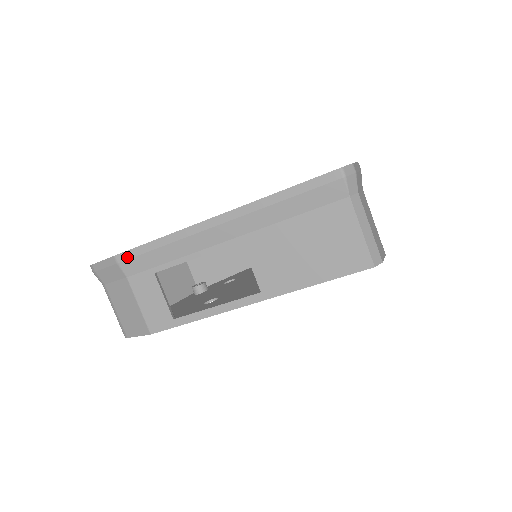
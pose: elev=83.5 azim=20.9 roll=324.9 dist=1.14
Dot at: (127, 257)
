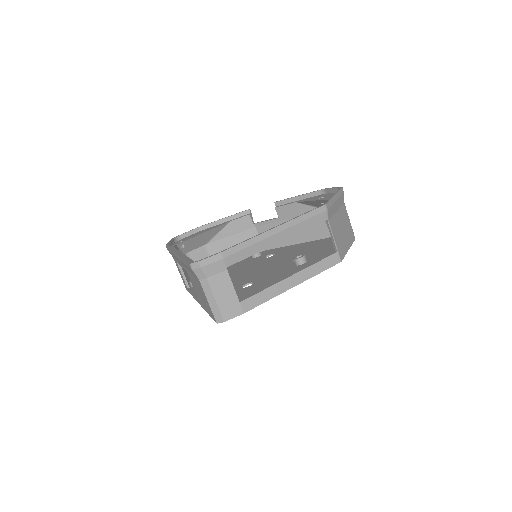
Dot at: occluded
